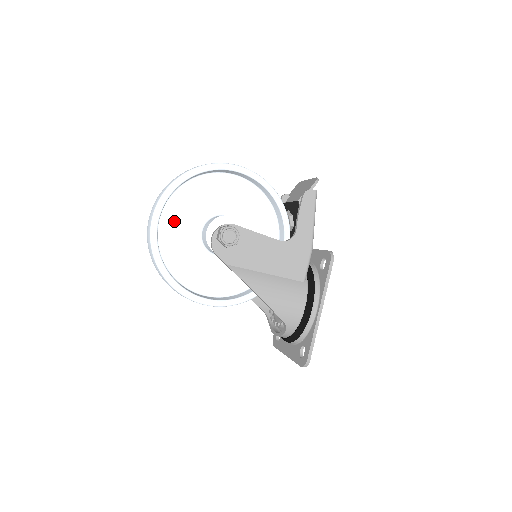
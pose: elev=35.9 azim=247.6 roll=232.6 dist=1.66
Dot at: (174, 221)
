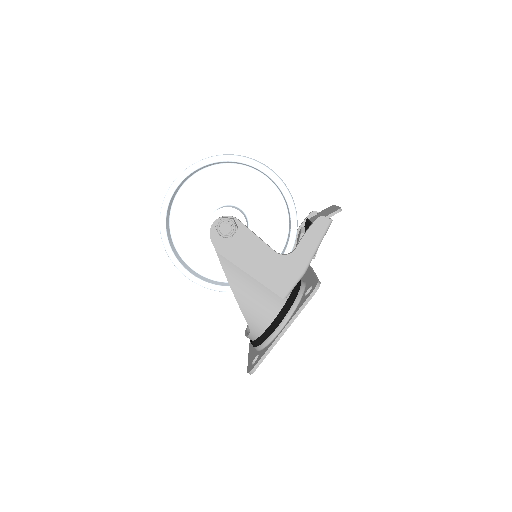
Dot at: (193, 195)
